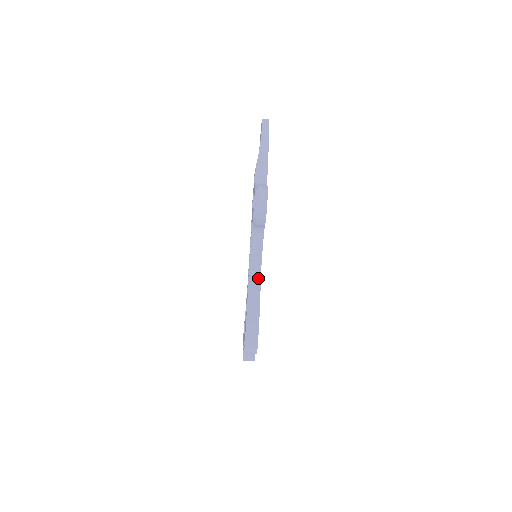
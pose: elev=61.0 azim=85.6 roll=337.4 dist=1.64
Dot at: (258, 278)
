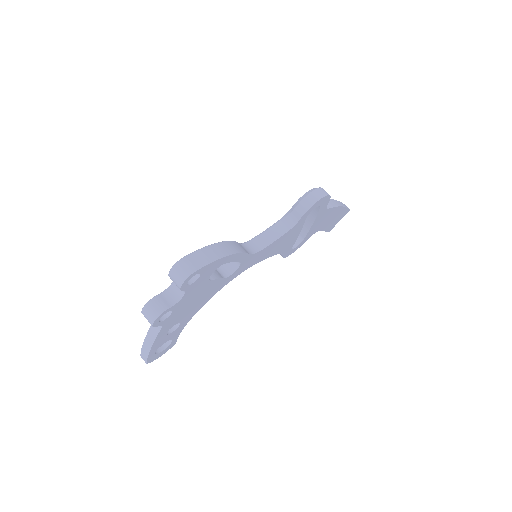
Dot at: (249, 251)
